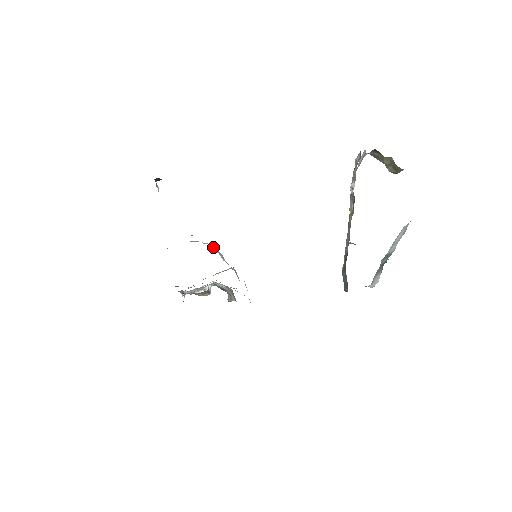
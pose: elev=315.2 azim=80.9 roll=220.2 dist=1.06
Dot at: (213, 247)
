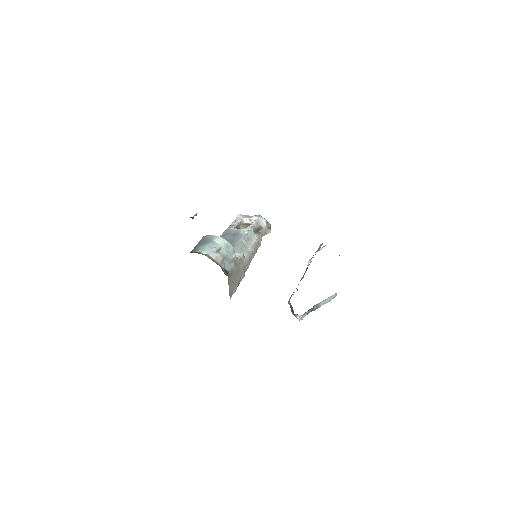
Dot at: (229, 245)
